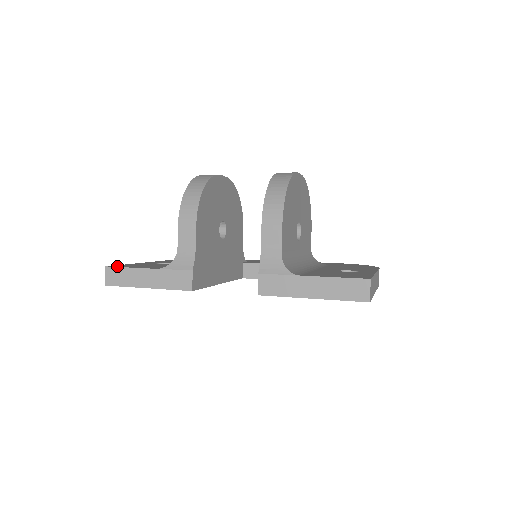
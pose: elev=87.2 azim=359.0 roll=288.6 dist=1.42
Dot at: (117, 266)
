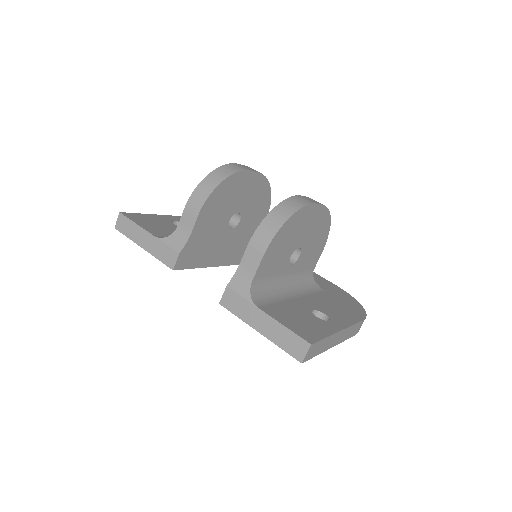
Dot at: (129, 216)
